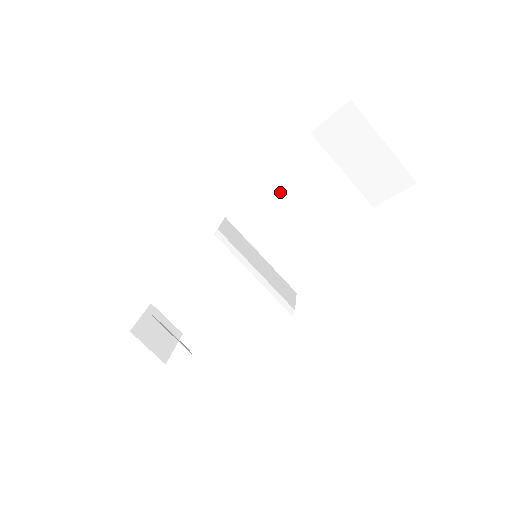
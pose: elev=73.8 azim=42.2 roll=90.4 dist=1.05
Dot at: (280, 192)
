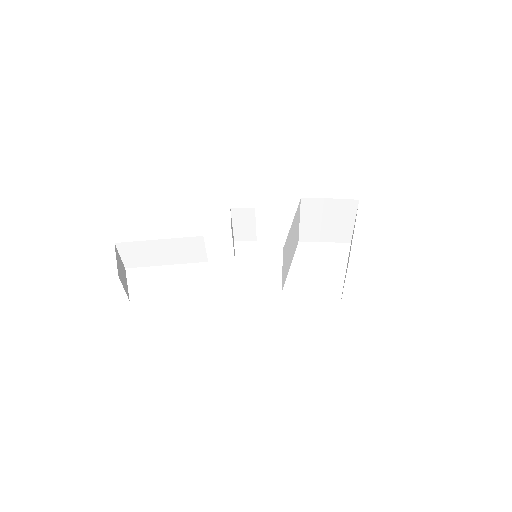
Dot at: (294, 227)
